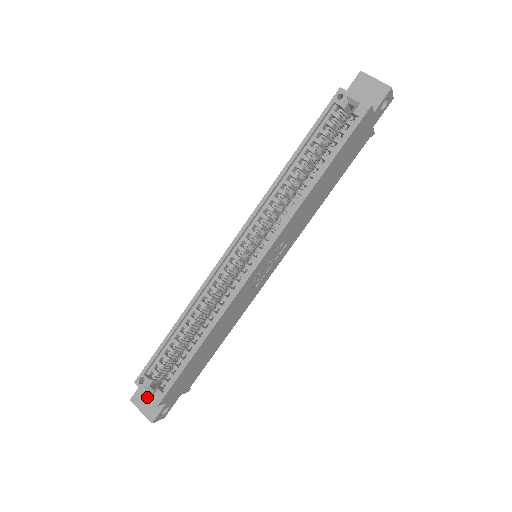
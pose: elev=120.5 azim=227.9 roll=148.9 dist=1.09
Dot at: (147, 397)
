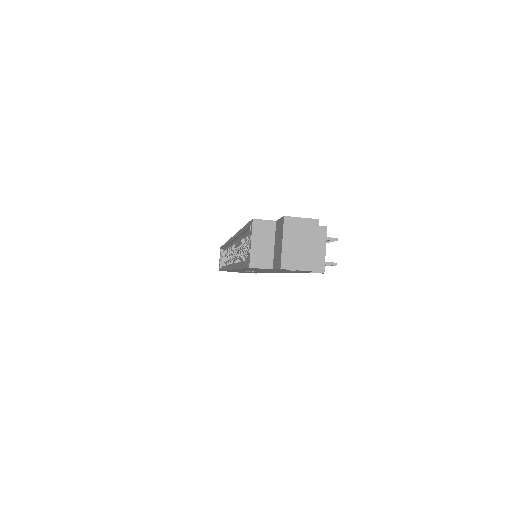
Dot at: occluded
